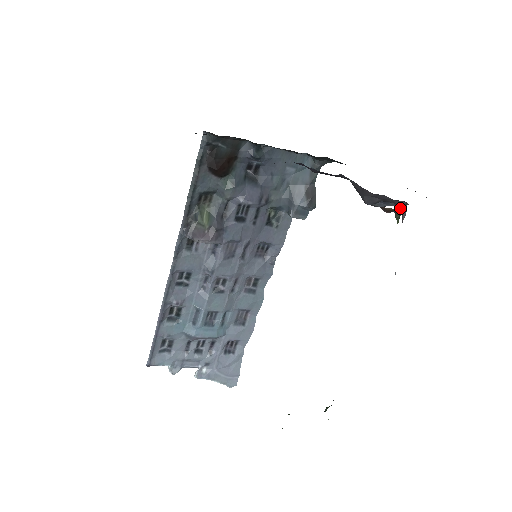
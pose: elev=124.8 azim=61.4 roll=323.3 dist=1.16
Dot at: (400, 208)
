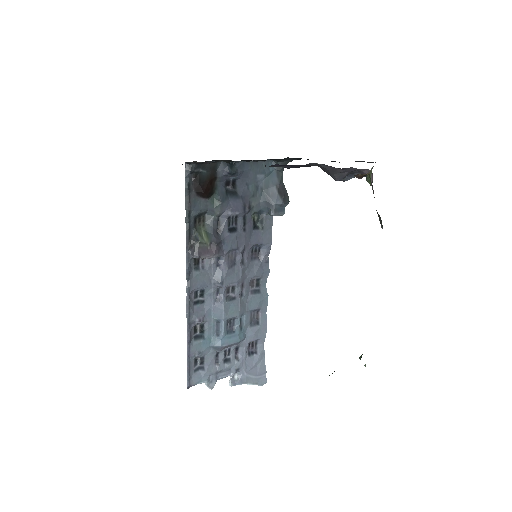
Dot at: (370, 171)
